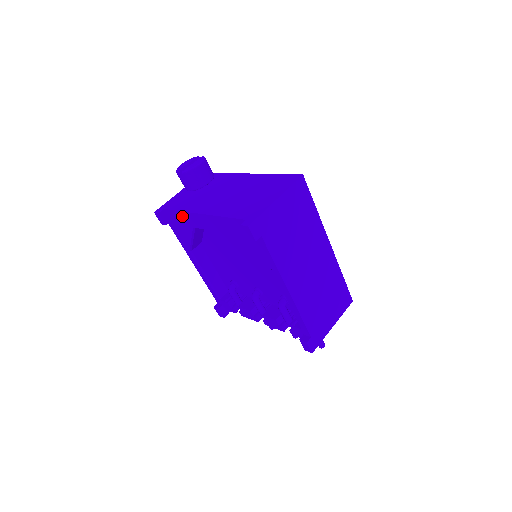
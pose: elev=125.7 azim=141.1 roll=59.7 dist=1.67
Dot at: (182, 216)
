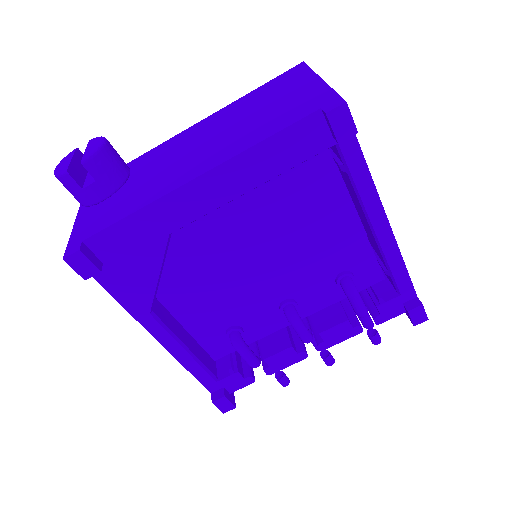
Dot at: (139, 223)
